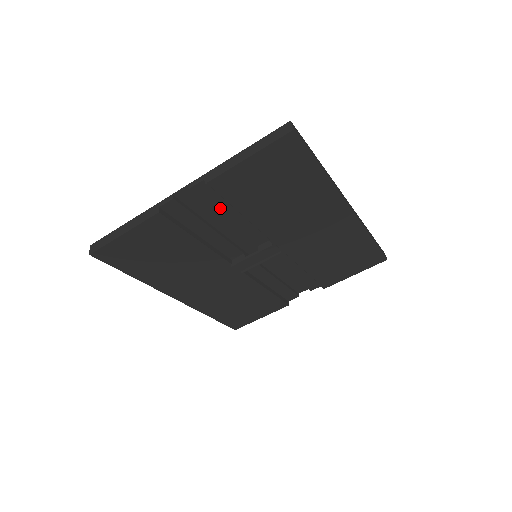
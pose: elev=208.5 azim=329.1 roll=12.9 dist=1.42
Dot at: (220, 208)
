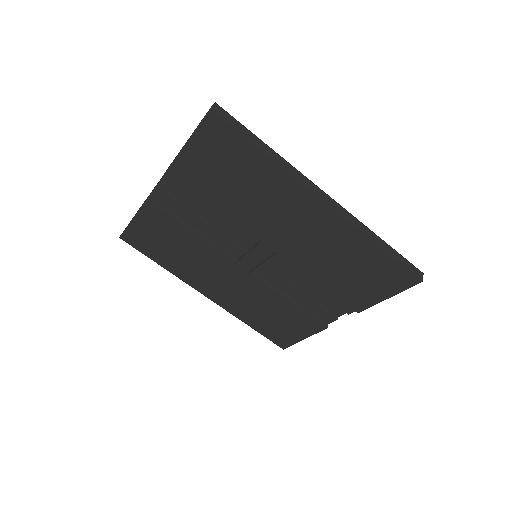
Dot at: (197, 198)
